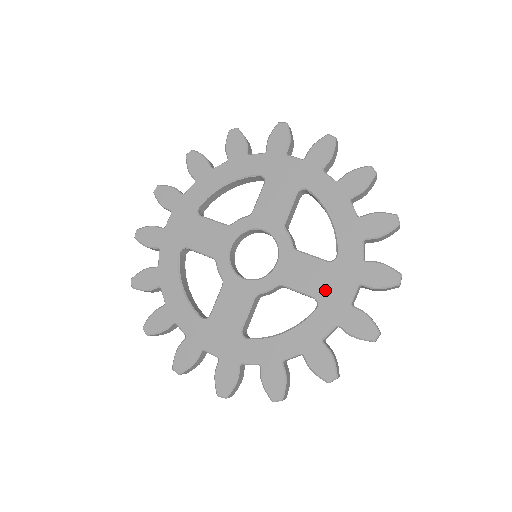
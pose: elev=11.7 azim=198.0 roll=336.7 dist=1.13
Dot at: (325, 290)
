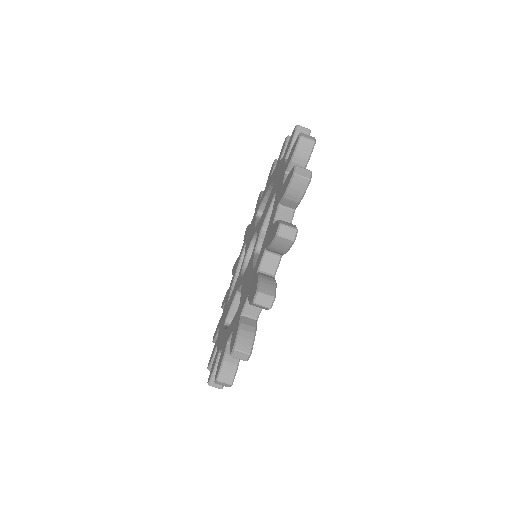
Dot at: (276, 187)
